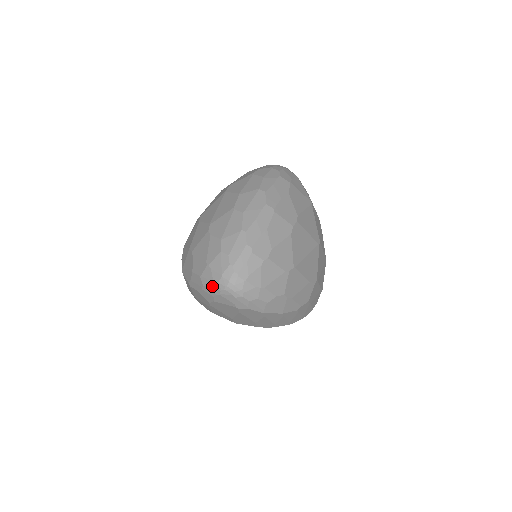
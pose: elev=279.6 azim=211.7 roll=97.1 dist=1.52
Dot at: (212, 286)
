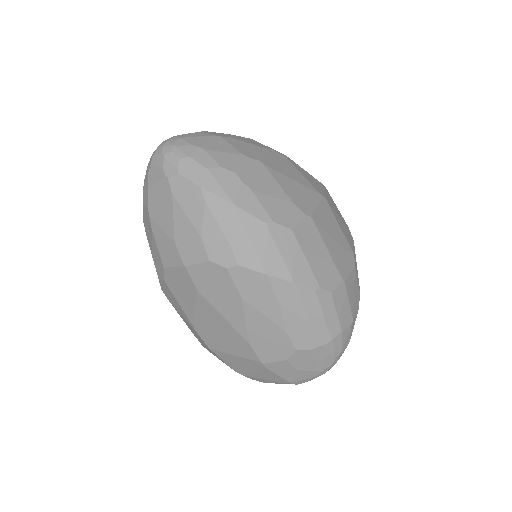
Dot at: (148, 164)
